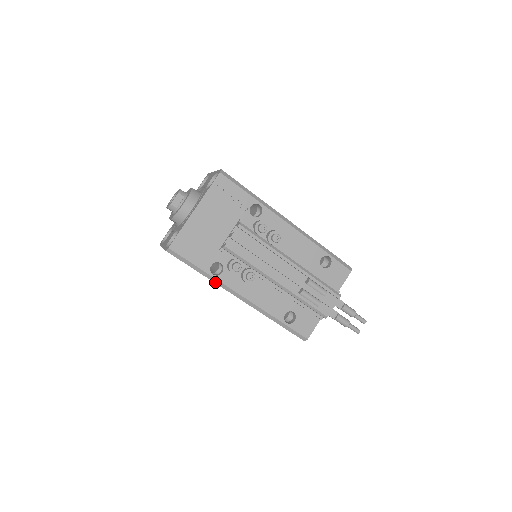
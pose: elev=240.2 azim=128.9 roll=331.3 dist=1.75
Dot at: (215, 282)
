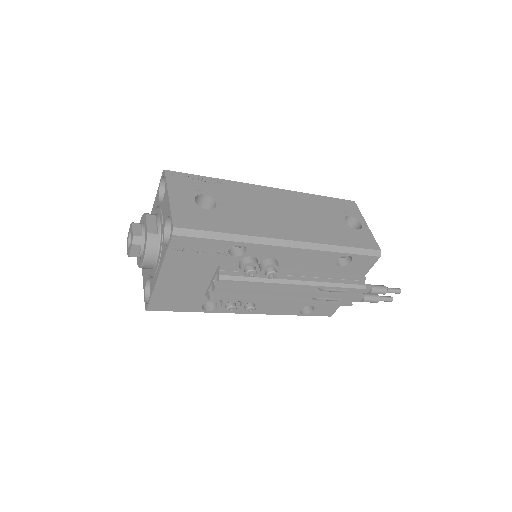
Dot at: (212, 312)
